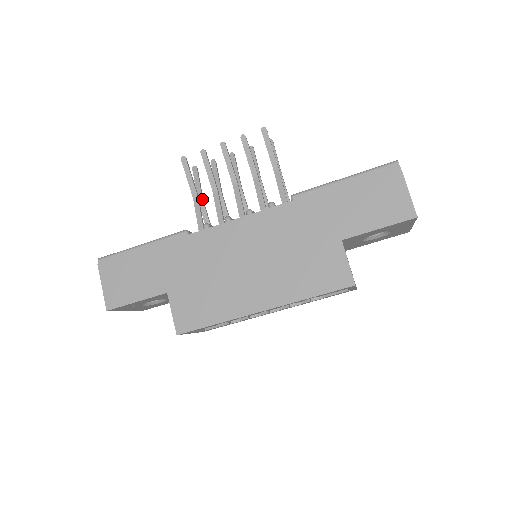
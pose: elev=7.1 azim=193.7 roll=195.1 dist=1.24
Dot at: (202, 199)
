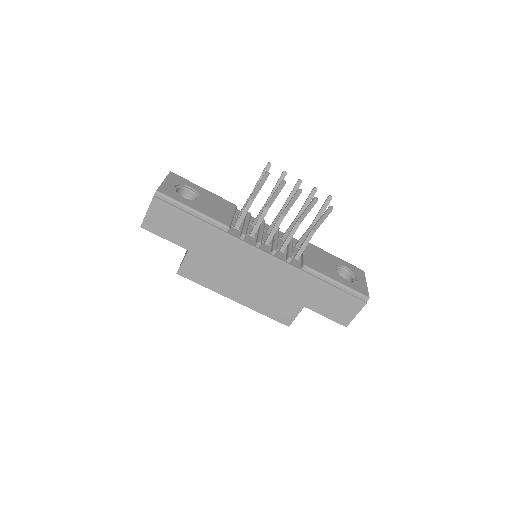
Dot at: occluded
